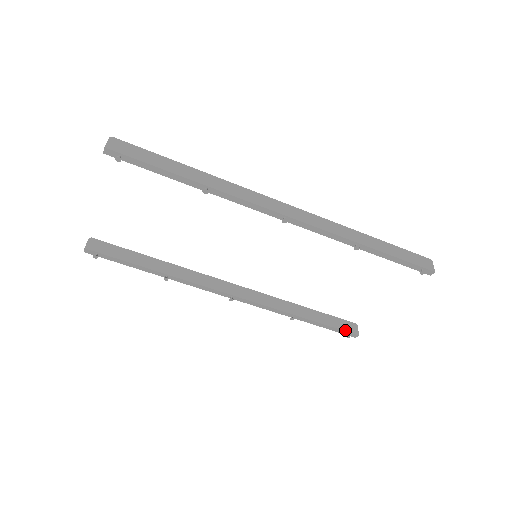
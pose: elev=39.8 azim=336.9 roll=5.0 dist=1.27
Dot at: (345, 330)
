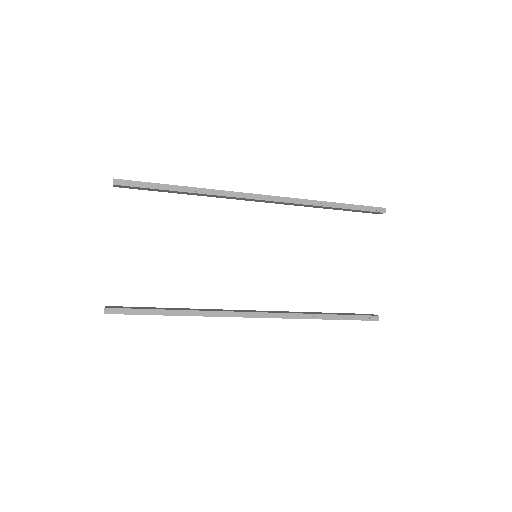
Dot at: (365, 315)
